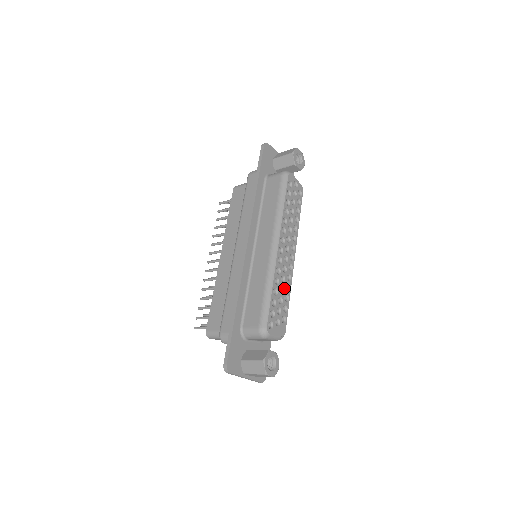
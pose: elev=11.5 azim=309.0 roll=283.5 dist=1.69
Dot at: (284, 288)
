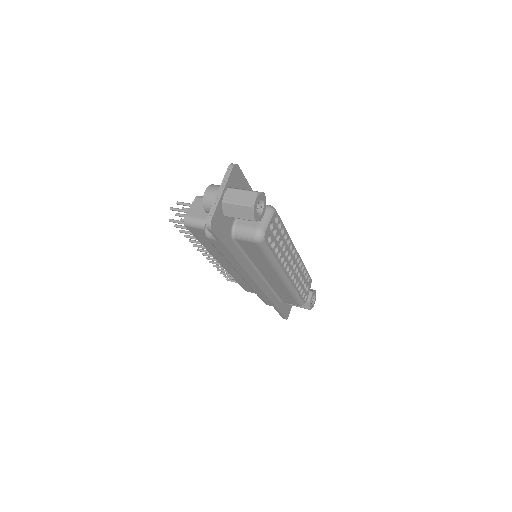
Dot at: (301, 275)
